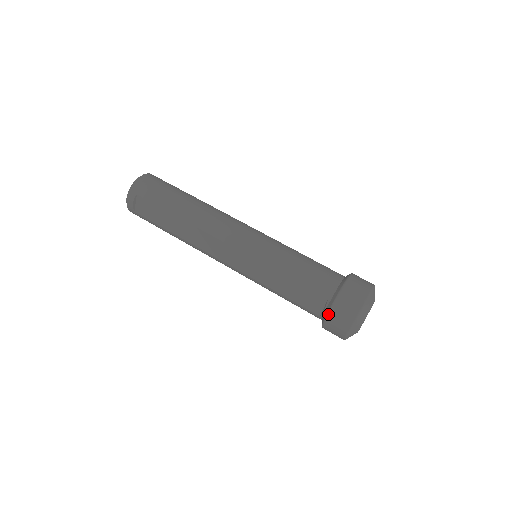
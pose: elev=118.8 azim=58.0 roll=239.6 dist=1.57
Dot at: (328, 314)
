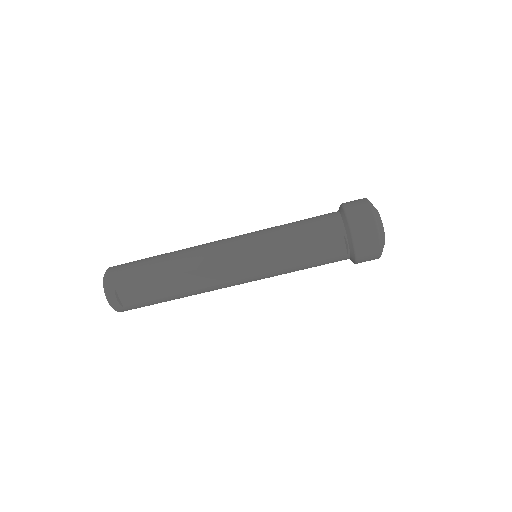
Dot at: (354, 244)
